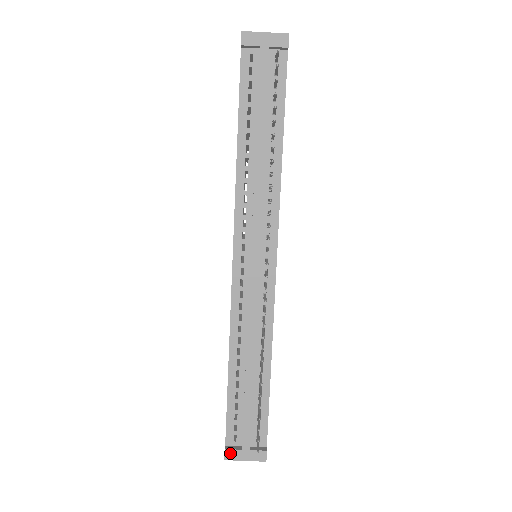
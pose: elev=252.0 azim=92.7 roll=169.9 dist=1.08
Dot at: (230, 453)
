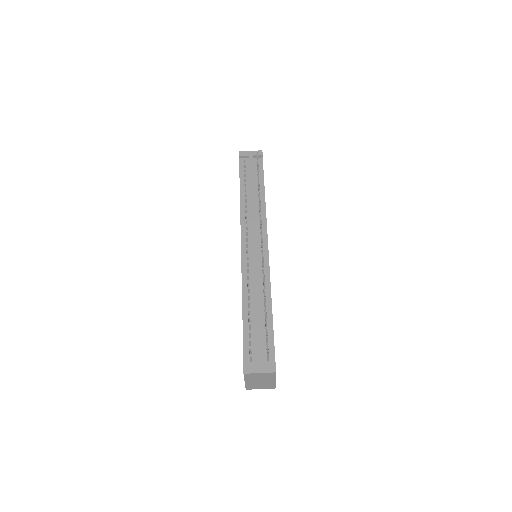
Dot at: (247, 368)
